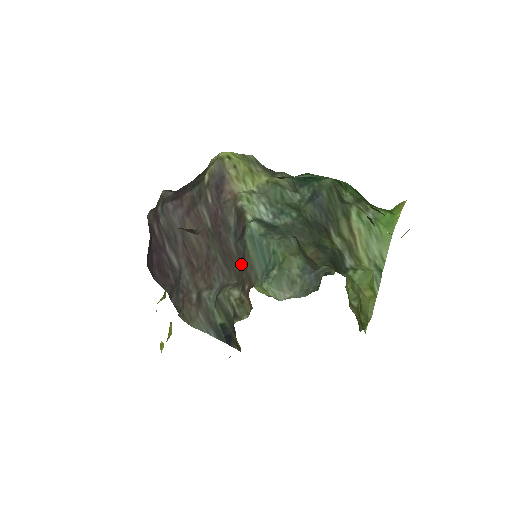
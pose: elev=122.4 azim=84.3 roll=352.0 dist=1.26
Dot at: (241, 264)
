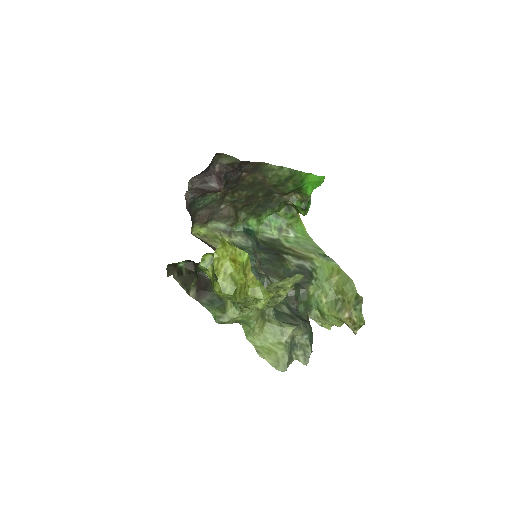
Dot at: occluded
